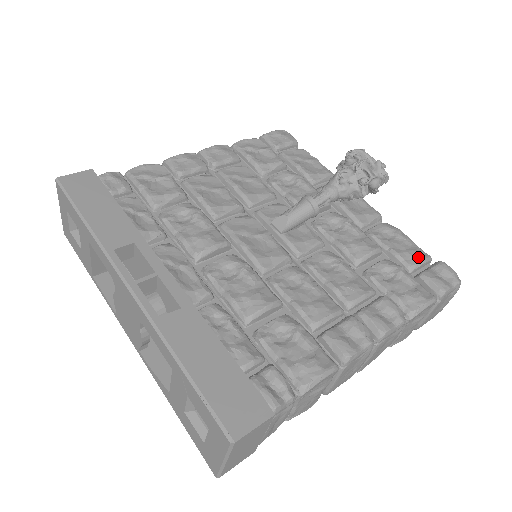
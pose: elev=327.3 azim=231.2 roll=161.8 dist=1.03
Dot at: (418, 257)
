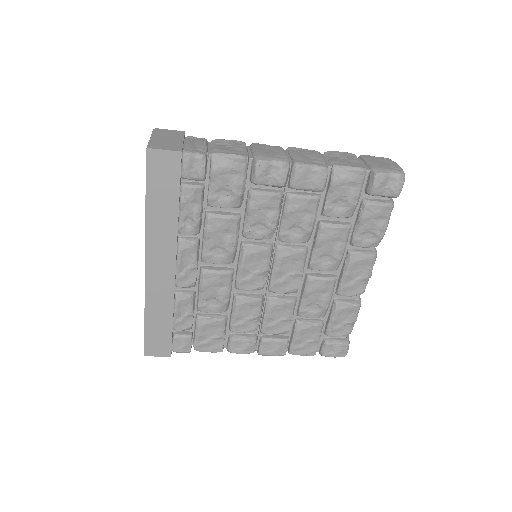
Dot at: occluded
